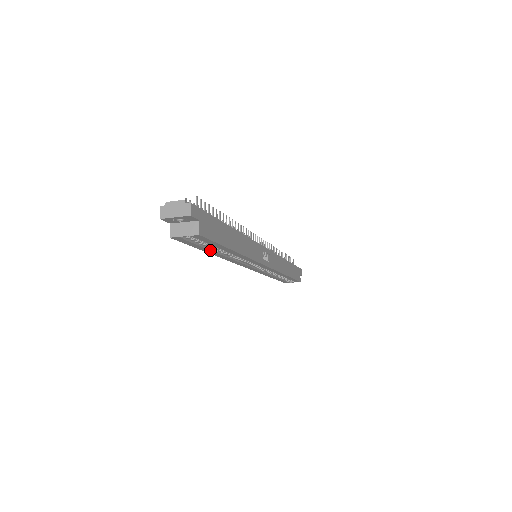
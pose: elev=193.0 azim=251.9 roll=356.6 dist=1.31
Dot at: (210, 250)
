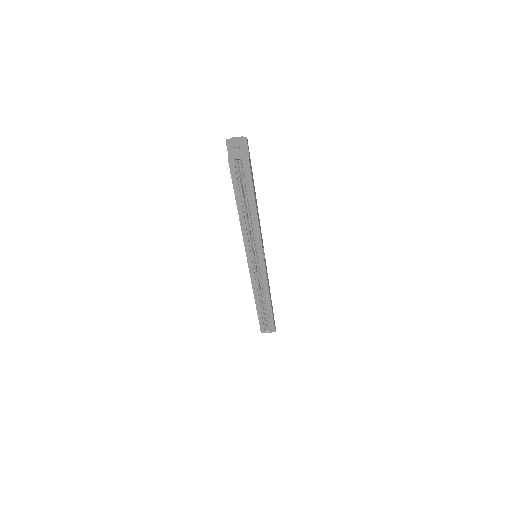
Dot at: (241, 200)
